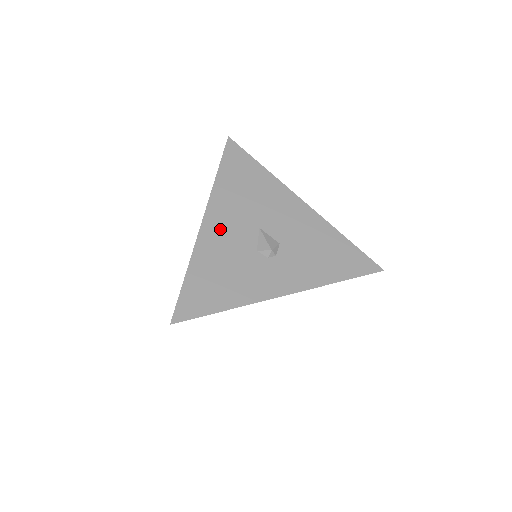
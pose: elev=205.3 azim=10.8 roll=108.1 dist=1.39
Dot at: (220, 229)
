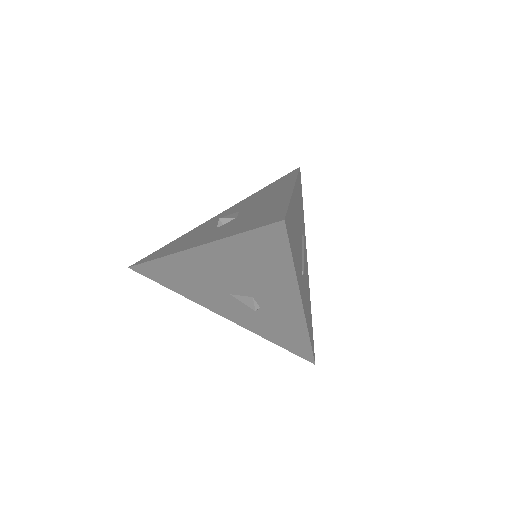
Dot at: (219, 217)
